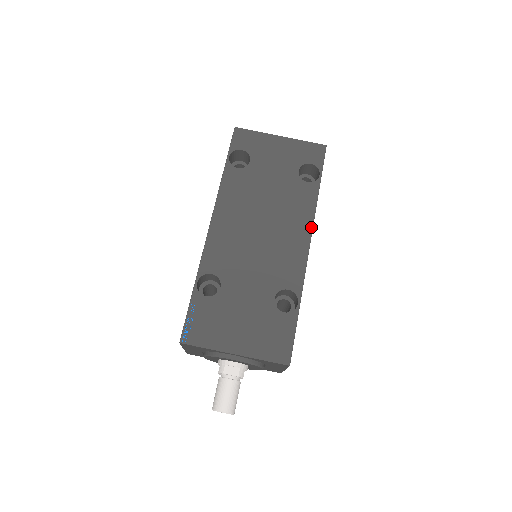
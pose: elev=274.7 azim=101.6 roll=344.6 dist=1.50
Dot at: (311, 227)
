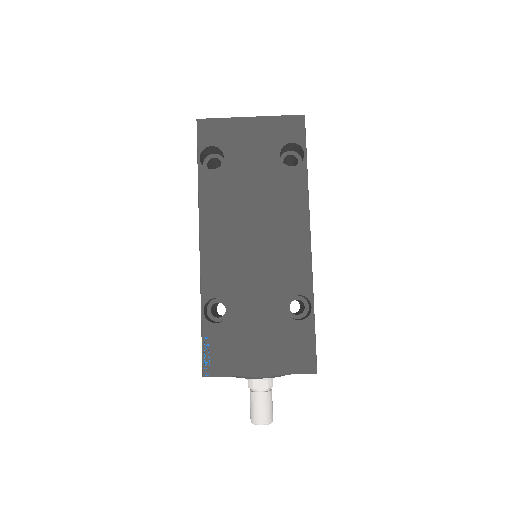
Dot at: (308, 219)
